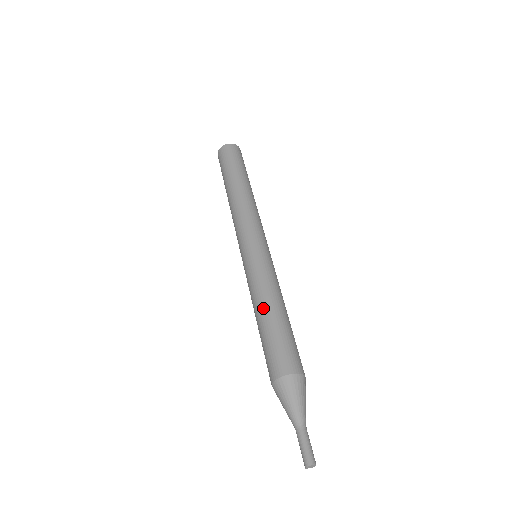
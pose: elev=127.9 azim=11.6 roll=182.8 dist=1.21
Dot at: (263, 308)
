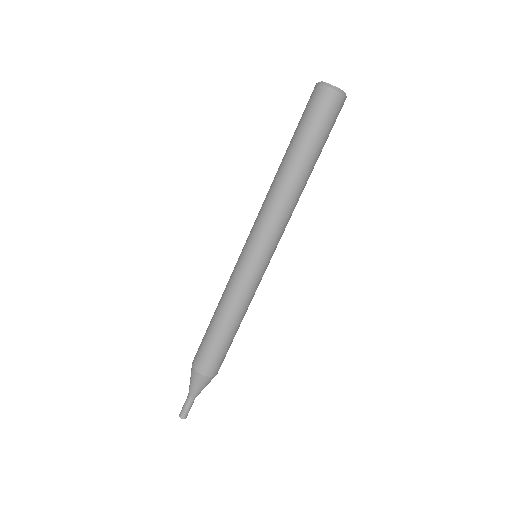
Dot at: (232, 323)
